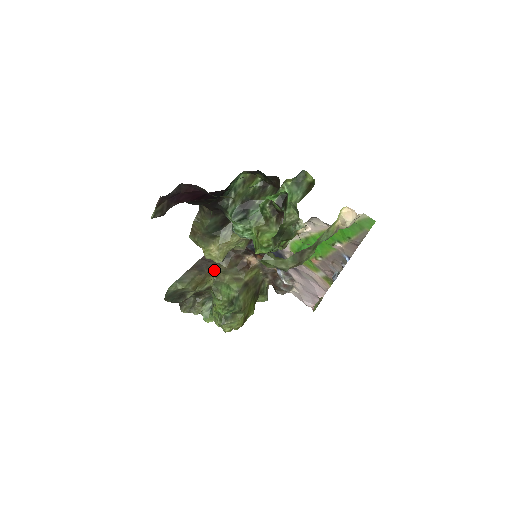
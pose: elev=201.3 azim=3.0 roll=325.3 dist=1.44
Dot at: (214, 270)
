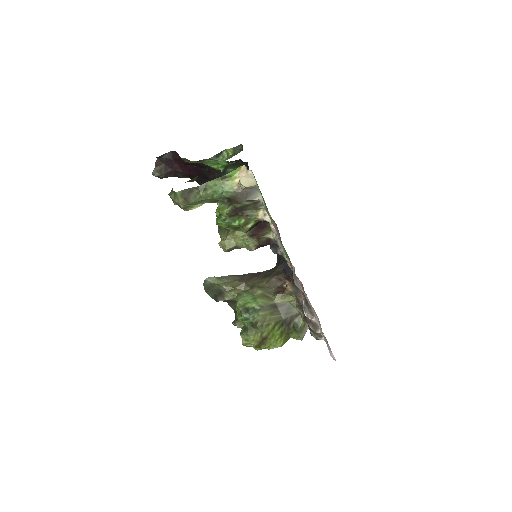
Dot at: (253, 283)
